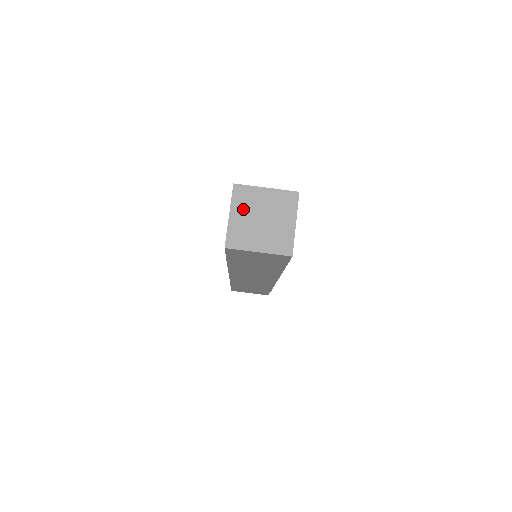
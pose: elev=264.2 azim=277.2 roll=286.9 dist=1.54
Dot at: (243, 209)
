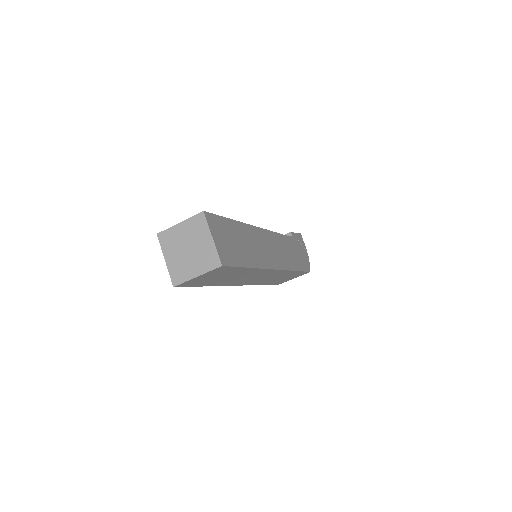
Dot at: (172, 250)
